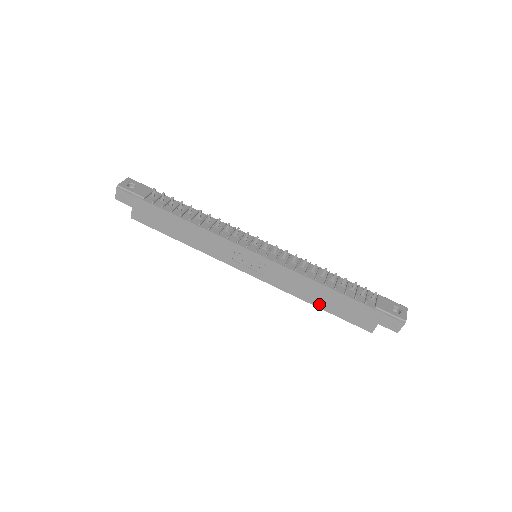
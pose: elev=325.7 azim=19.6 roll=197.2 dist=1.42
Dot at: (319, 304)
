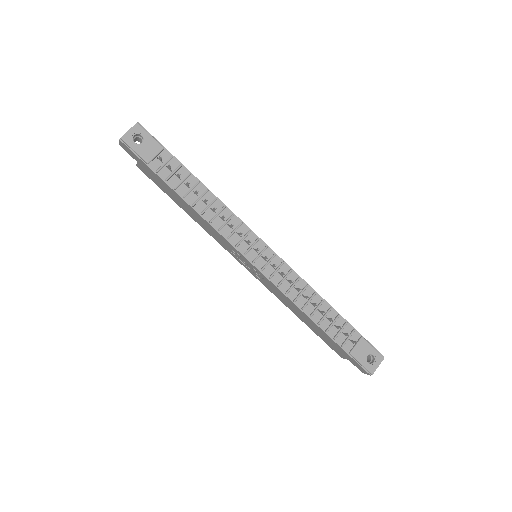
Dot at: (302, 320)
